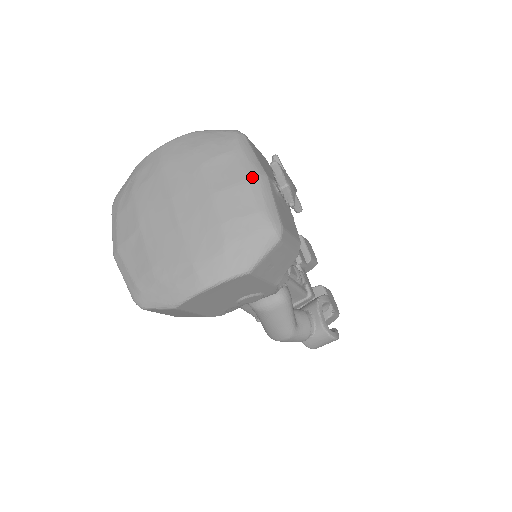
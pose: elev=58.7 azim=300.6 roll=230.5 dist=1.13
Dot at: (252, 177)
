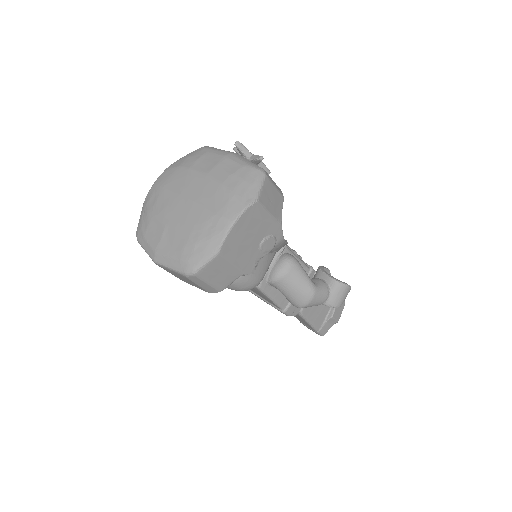
Dot at: (227, 155)
